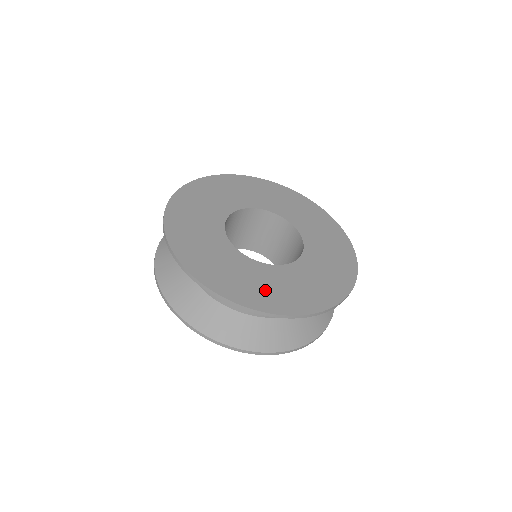
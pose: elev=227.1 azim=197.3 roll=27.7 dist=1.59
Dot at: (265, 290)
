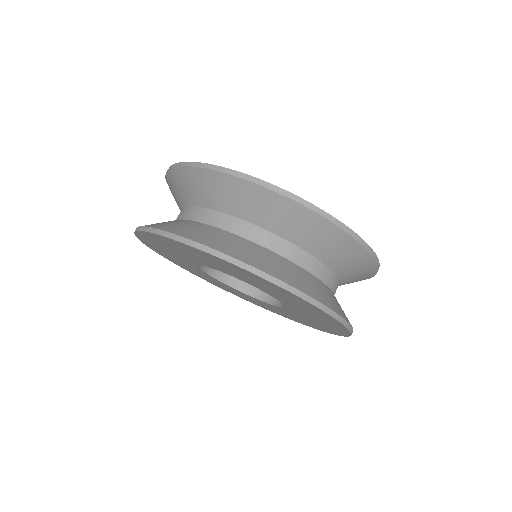
Dot at: occluded
